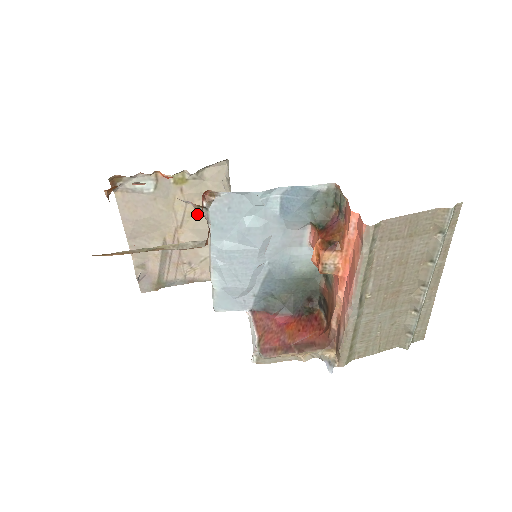
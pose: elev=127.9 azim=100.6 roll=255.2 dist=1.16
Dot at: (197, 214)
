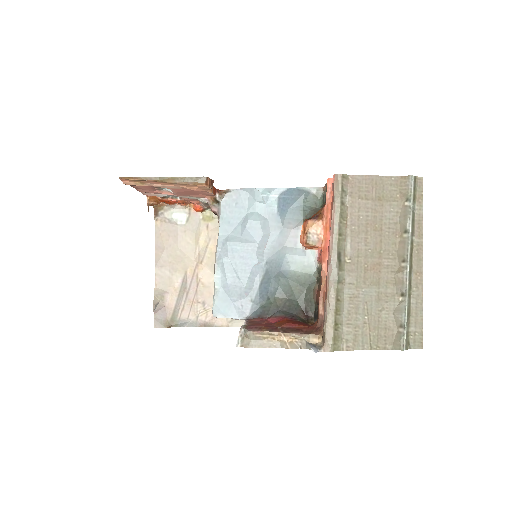
Dot at: occluded
